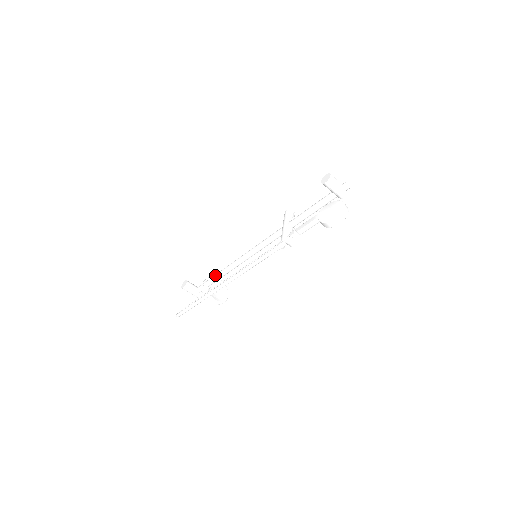
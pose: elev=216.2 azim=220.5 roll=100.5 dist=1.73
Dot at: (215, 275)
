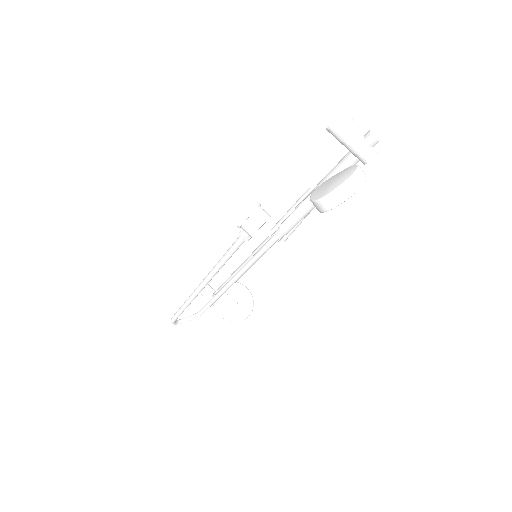
Dot at: occluded
